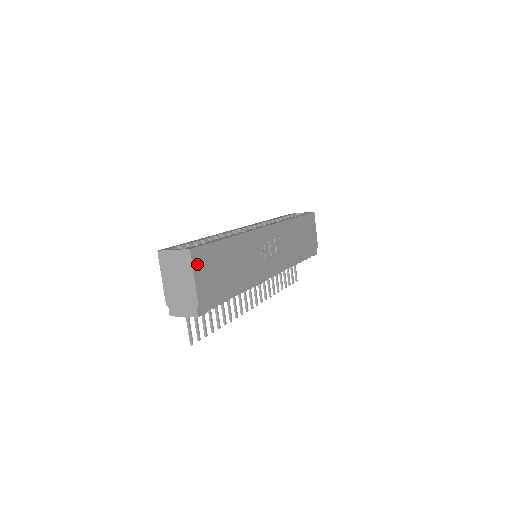
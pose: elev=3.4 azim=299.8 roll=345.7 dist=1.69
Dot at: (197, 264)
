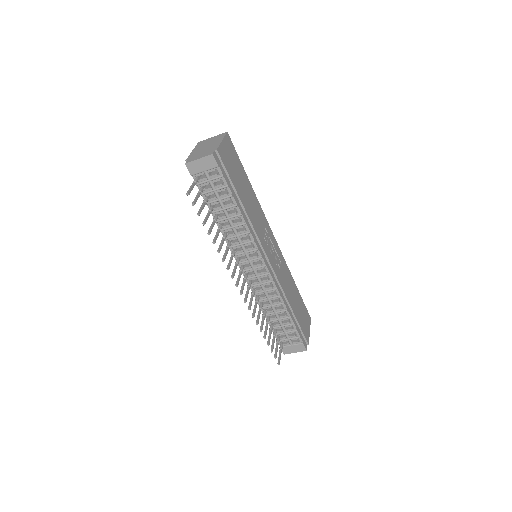
Dot at: (227, 142)
